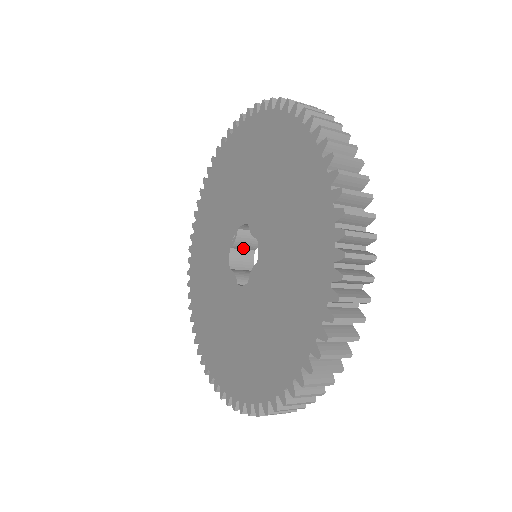
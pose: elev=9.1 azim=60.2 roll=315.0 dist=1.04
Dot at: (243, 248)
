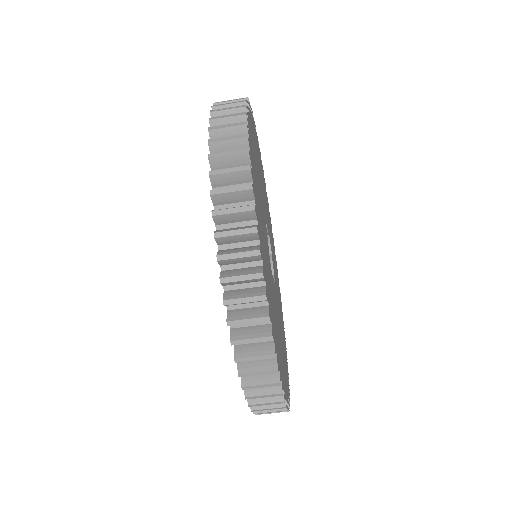
Dot at: occluded
